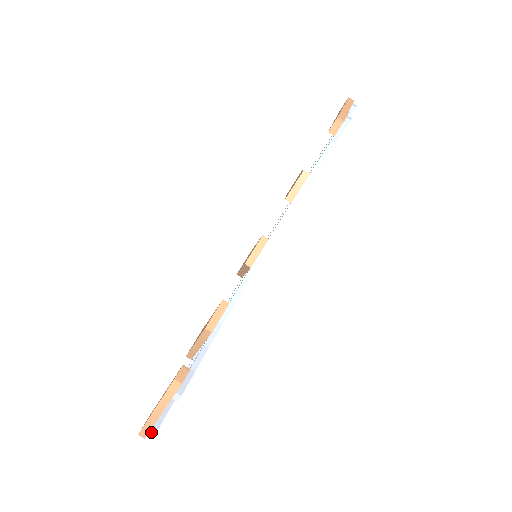
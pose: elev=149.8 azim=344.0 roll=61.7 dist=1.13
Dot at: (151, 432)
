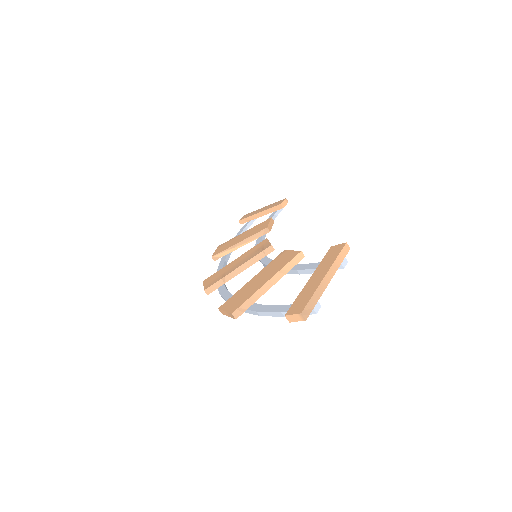
Dot at: (315, 309)
